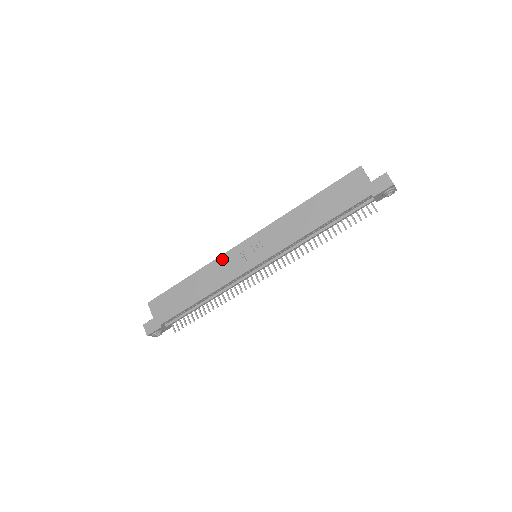
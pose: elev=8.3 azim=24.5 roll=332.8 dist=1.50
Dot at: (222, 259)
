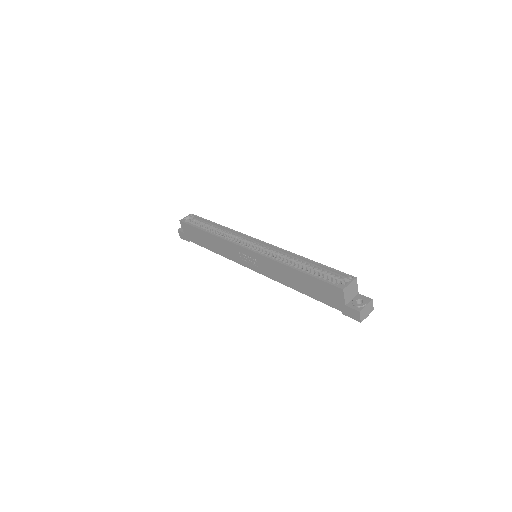
Dot at: (229, 244)
